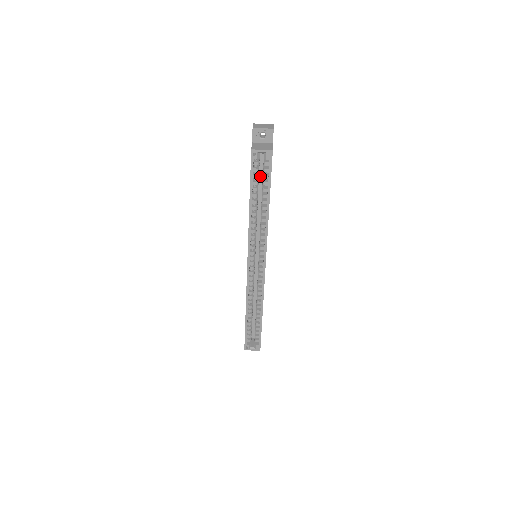
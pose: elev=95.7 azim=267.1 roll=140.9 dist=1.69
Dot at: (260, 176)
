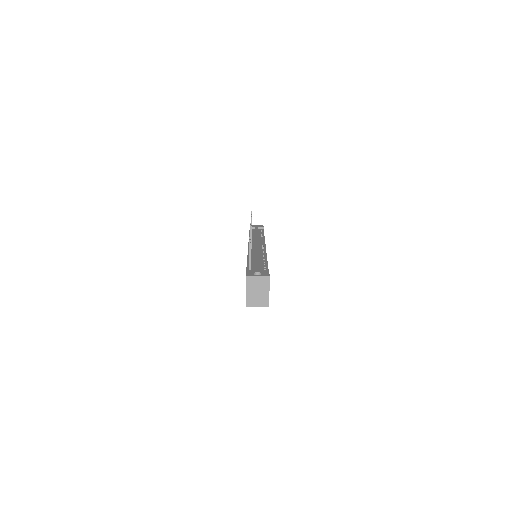
Dot at: occluded
